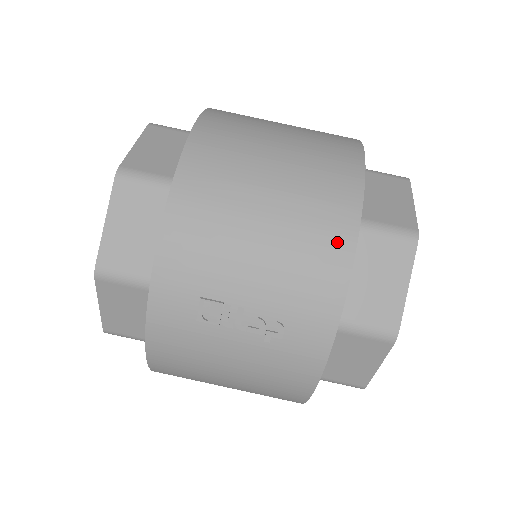
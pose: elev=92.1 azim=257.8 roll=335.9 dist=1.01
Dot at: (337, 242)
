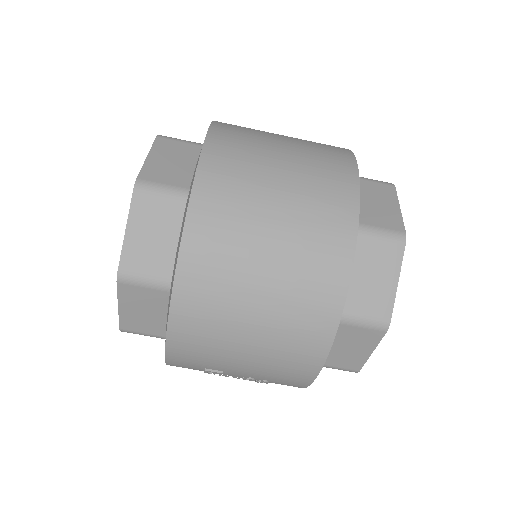
Dot at: (311, 355)
